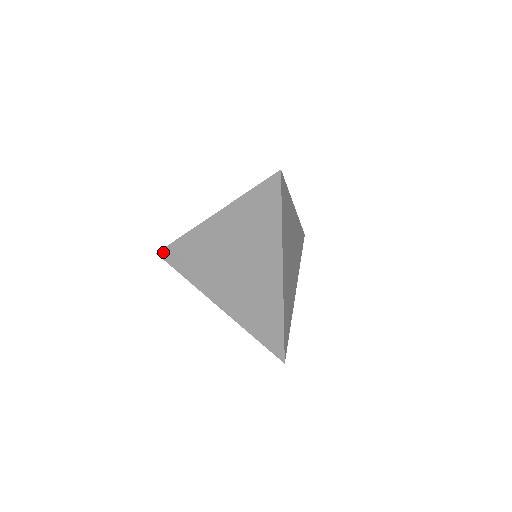
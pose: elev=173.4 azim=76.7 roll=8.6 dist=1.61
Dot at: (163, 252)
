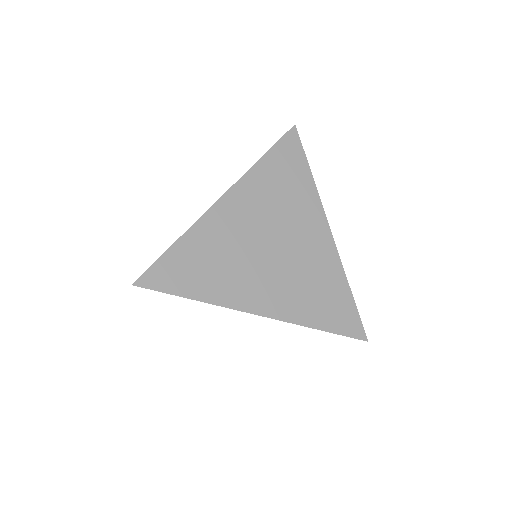
Dot at: (146, 277)
